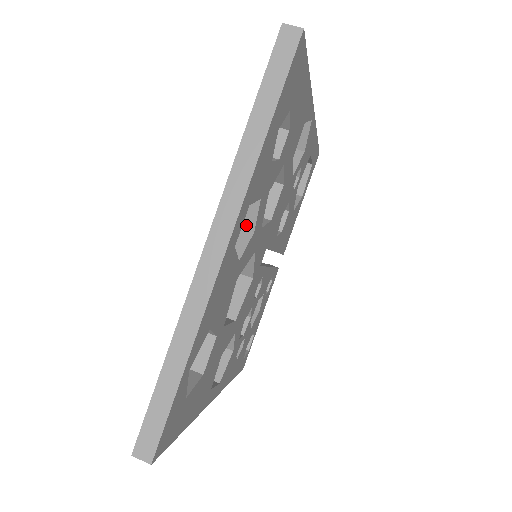
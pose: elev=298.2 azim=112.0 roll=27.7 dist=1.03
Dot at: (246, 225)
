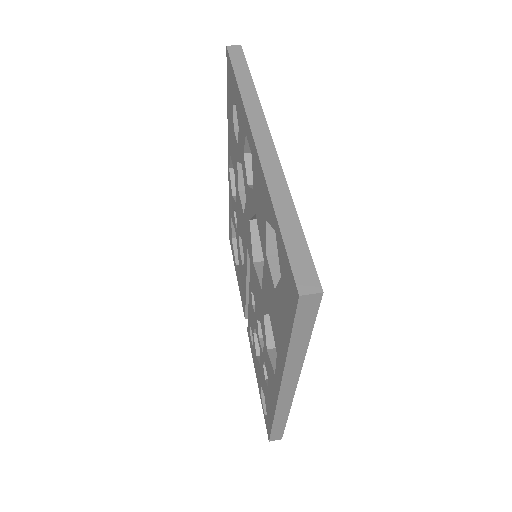
Dot at: occluded
